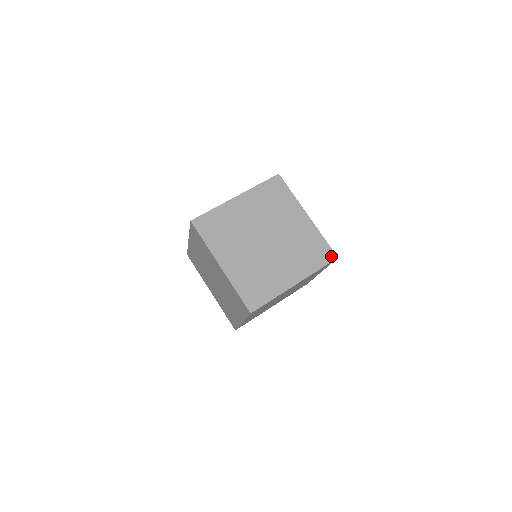
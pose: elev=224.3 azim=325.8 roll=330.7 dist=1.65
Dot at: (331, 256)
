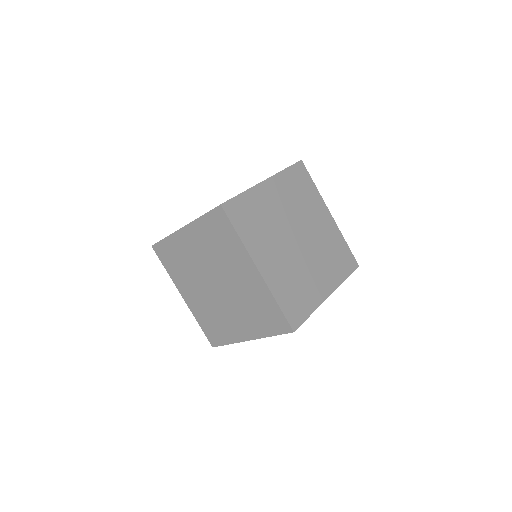
Dot at: (354, 264)
